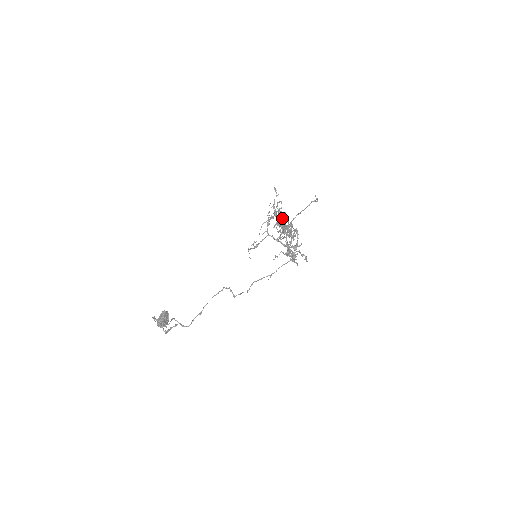
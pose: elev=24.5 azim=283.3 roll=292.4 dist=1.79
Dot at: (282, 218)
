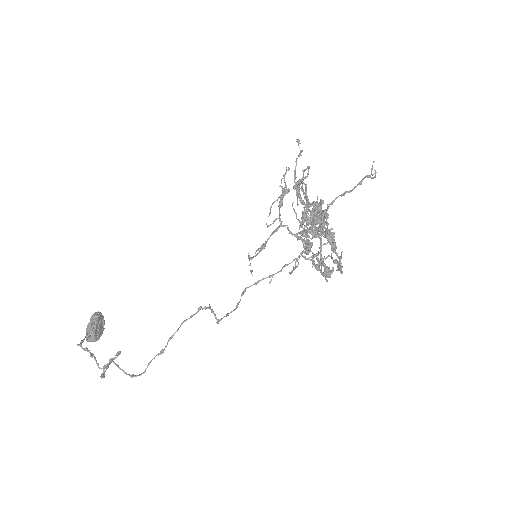
Dot at: (320, 216)
